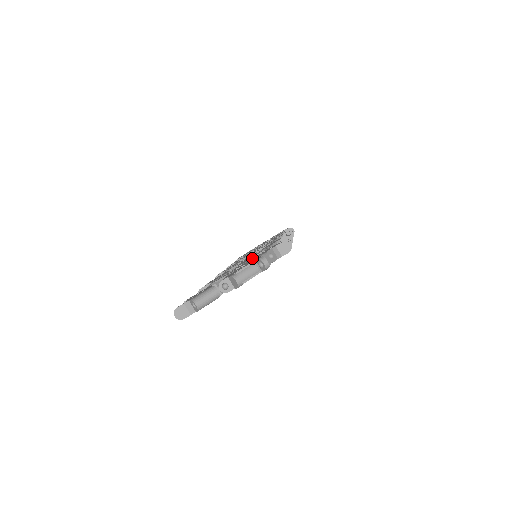
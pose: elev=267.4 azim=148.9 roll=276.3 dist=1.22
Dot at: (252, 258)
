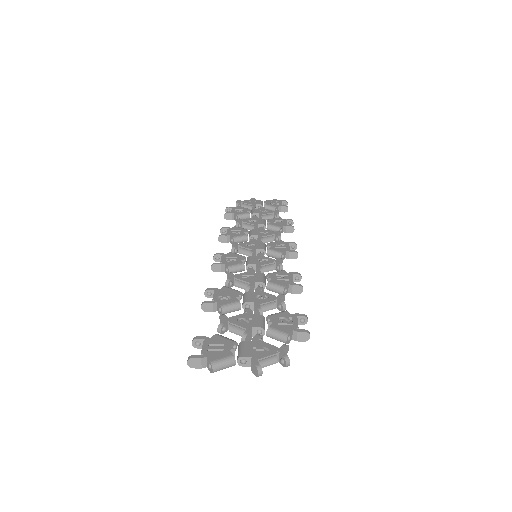
Dot at: (265, 303)
